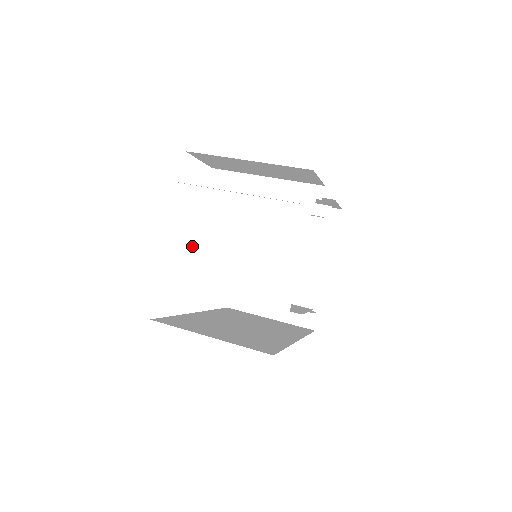
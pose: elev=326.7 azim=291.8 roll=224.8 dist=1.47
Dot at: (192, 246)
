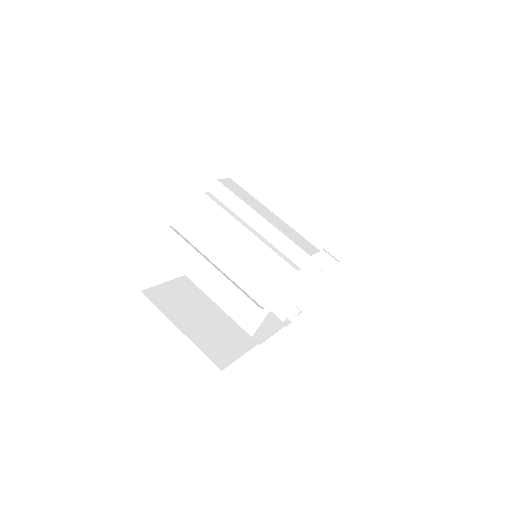
Dot at: (193, 241)
